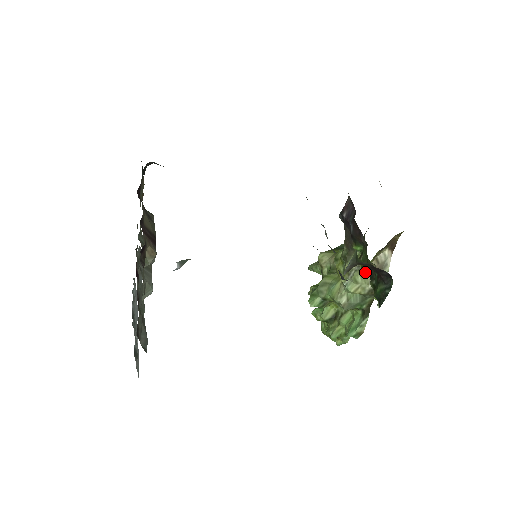
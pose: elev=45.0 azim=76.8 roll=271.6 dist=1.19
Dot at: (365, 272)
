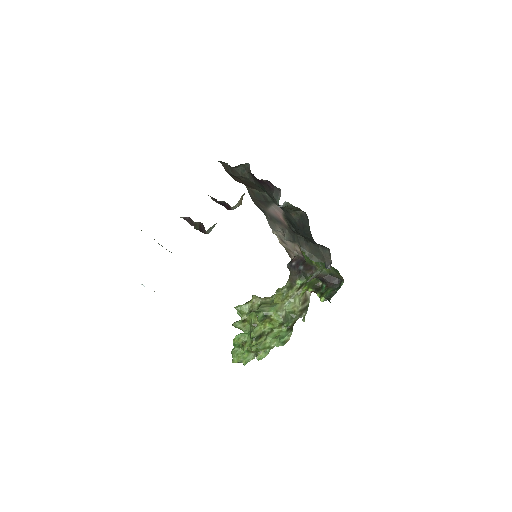
Dot at: (312, 289)
